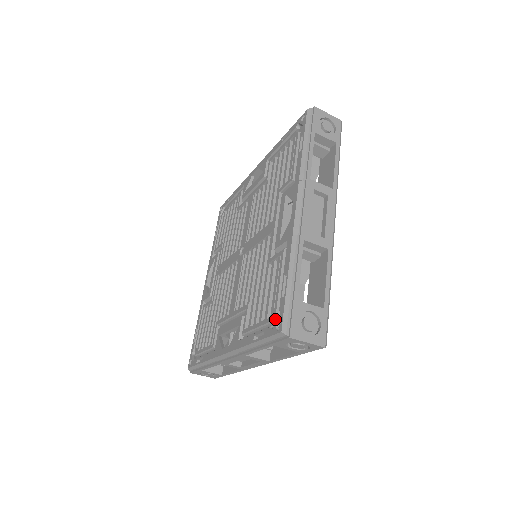
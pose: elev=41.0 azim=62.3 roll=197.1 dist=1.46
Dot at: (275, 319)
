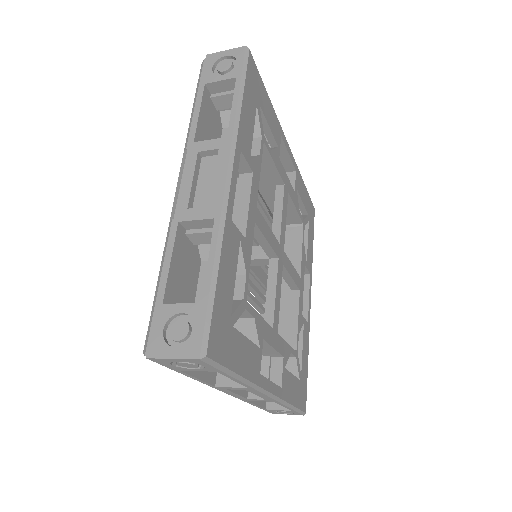
Dot at: occluded
